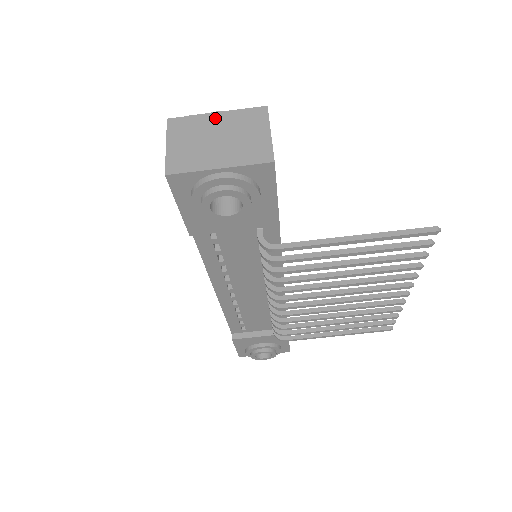
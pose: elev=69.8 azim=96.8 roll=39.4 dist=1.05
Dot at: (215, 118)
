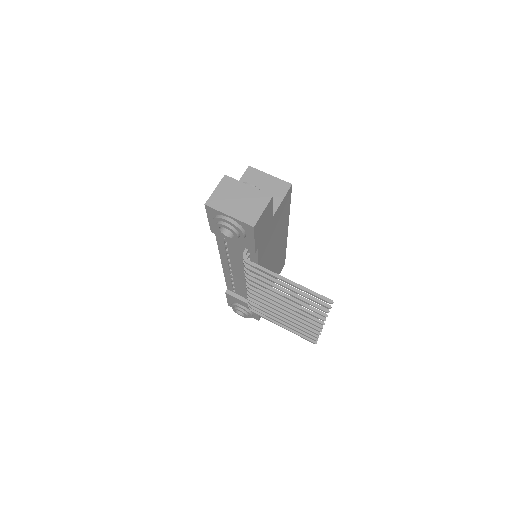
Dot at: (246, 188)
